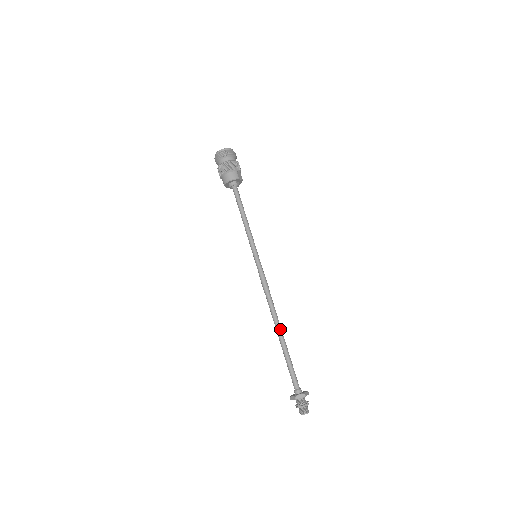
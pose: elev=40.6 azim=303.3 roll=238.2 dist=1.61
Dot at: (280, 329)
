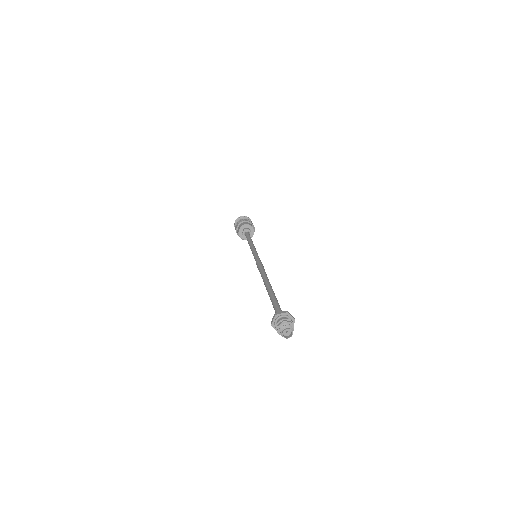
Dot at: (271, 286)
